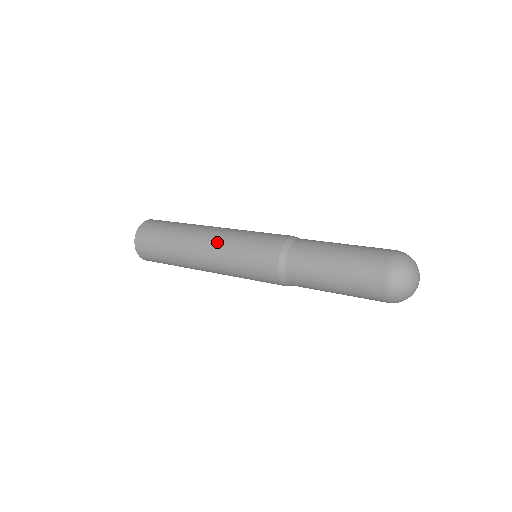
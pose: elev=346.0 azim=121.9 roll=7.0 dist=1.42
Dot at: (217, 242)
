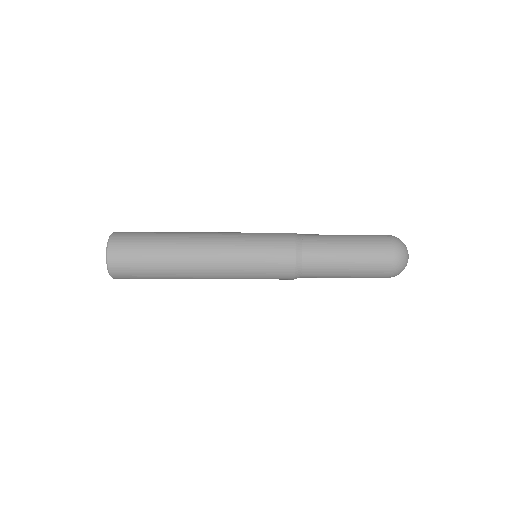
Dot at: (224, 232)
